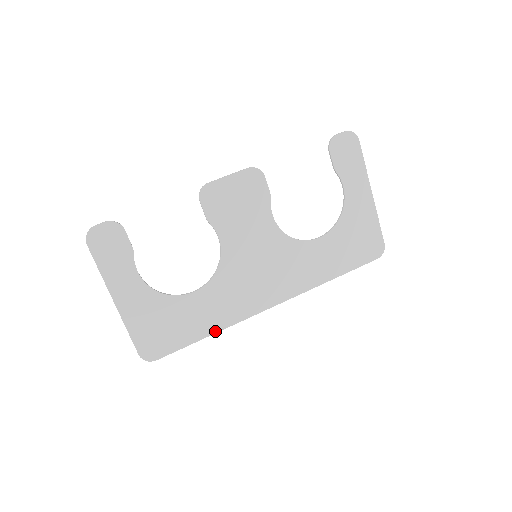
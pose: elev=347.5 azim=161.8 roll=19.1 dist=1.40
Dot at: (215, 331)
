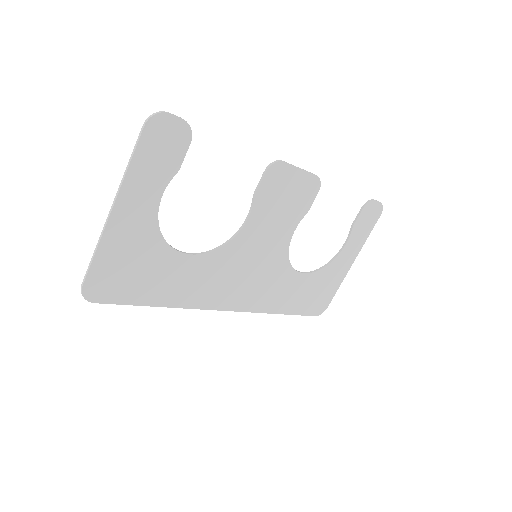
Dot at: (170, 305)
